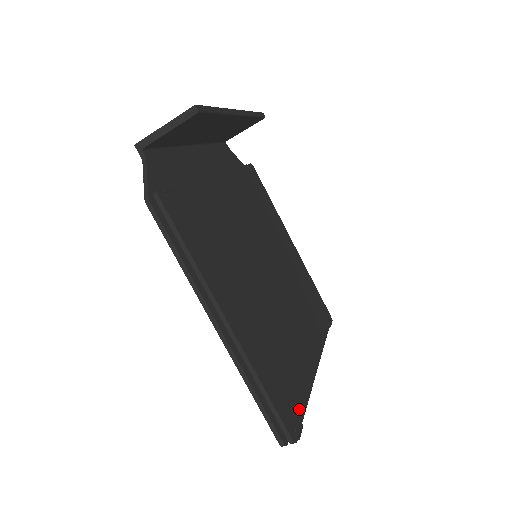
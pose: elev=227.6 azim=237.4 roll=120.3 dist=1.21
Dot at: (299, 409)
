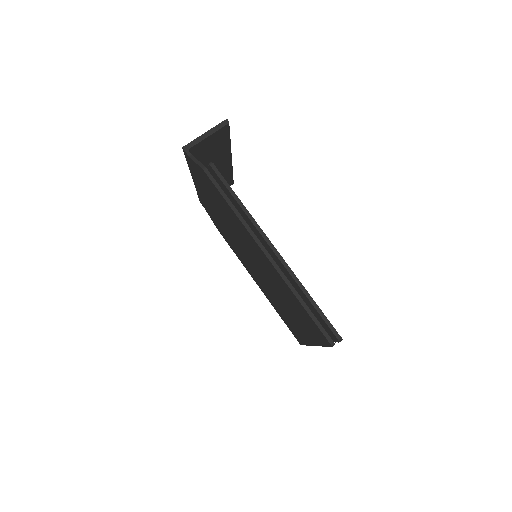
Dot at: occluded
